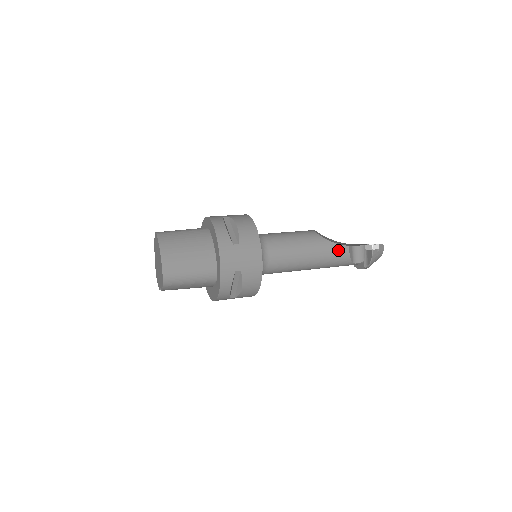
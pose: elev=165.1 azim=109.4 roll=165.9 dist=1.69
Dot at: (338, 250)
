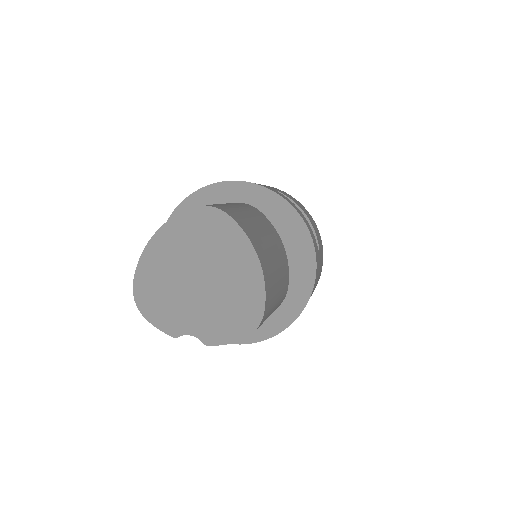
Dot at: occluded
